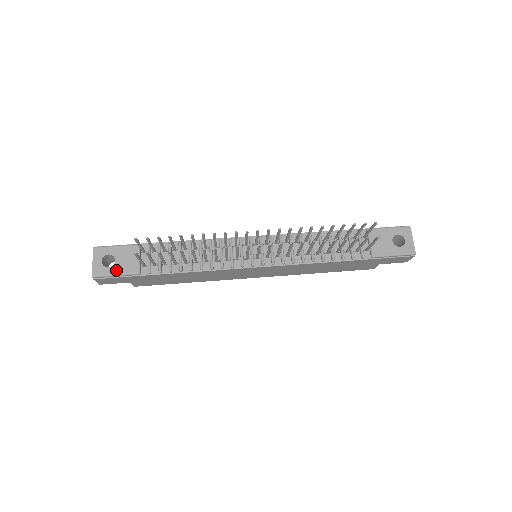
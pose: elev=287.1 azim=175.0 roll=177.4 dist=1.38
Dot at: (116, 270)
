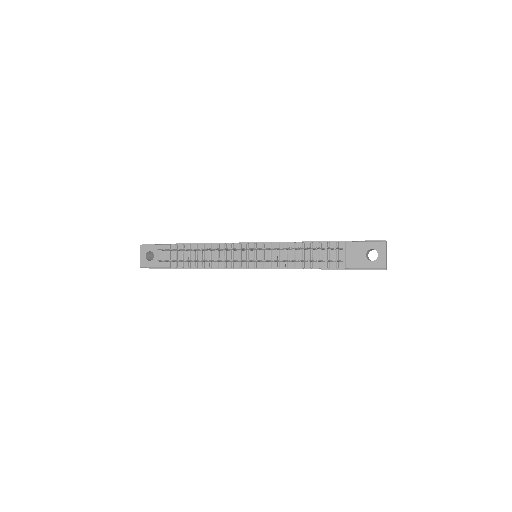
Dot at: (154, 263)
